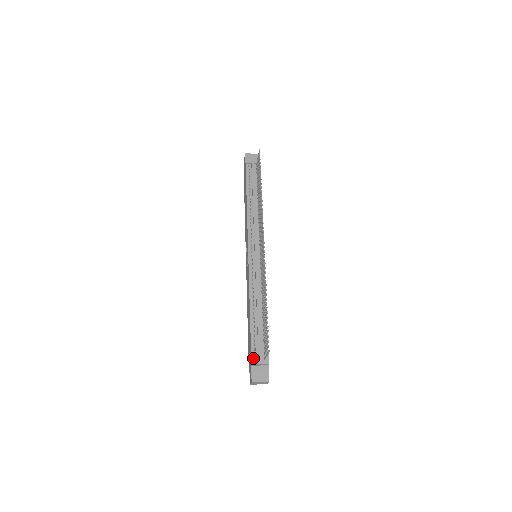
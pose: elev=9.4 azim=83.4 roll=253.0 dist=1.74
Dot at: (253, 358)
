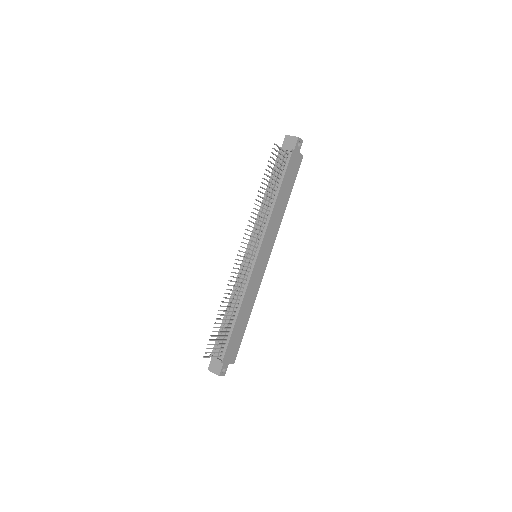
Dot at: (213, 351)
